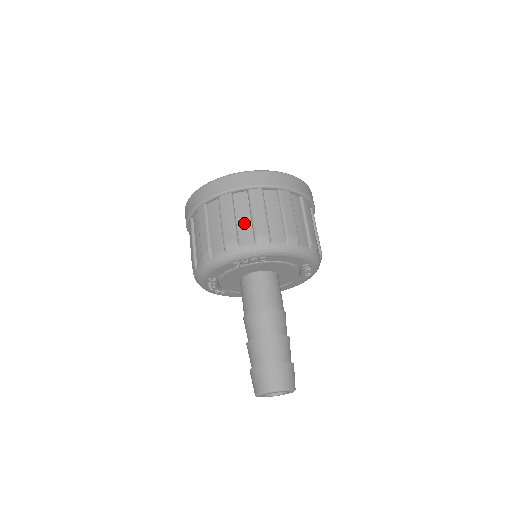
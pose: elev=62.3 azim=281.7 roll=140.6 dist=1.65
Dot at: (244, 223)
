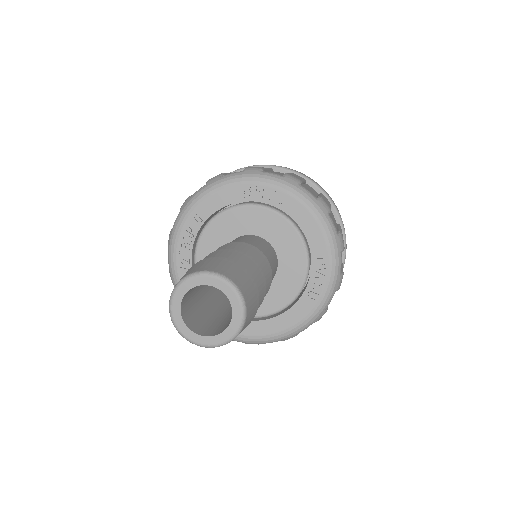
Dot at: occluded
